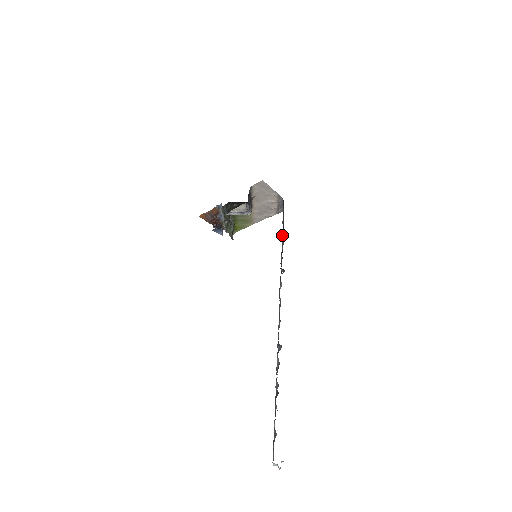
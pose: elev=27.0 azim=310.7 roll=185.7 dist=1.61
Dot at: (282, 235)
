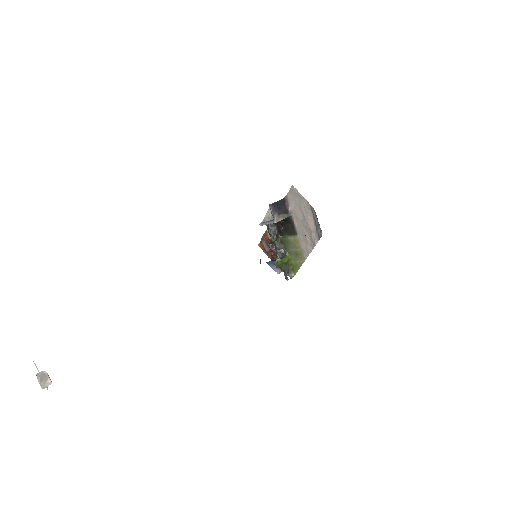
Dot at: occluded
